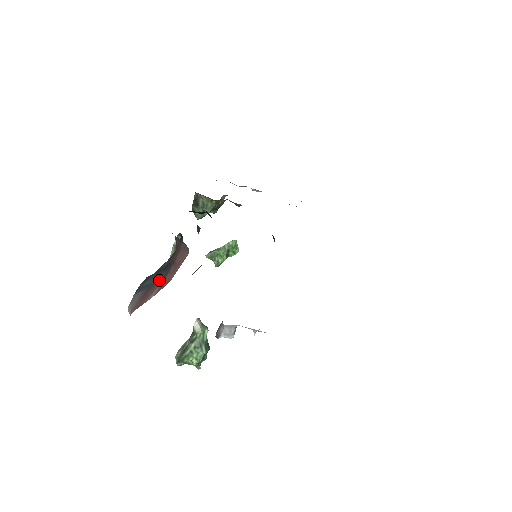
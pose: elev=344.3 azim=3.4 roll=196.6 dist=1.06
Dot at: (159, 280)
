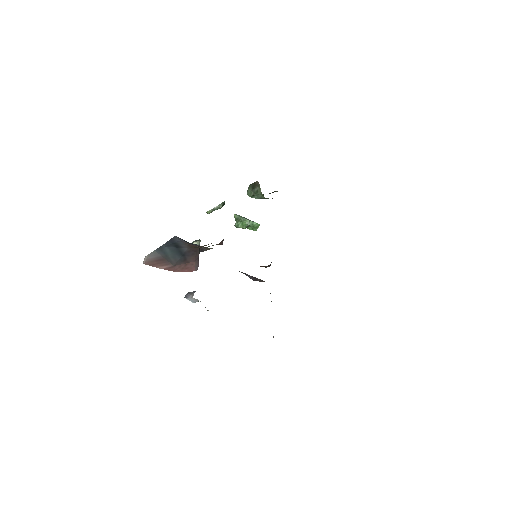
Dot at: (173, 260)
